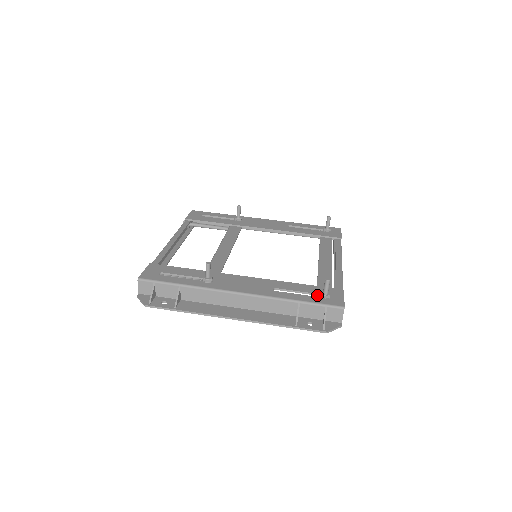
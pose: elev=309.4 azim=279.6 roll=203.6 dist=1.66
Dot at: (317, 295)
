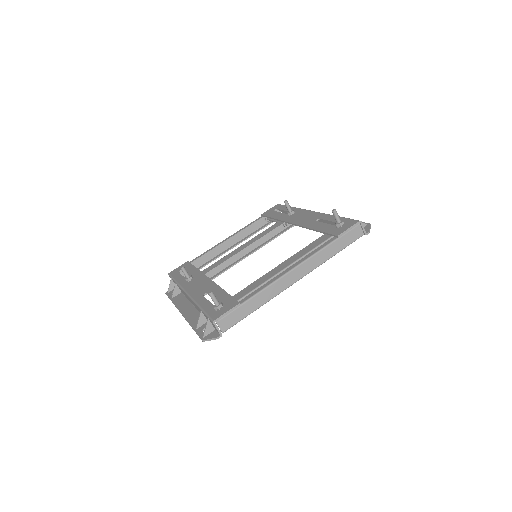
Dot at: occluded
